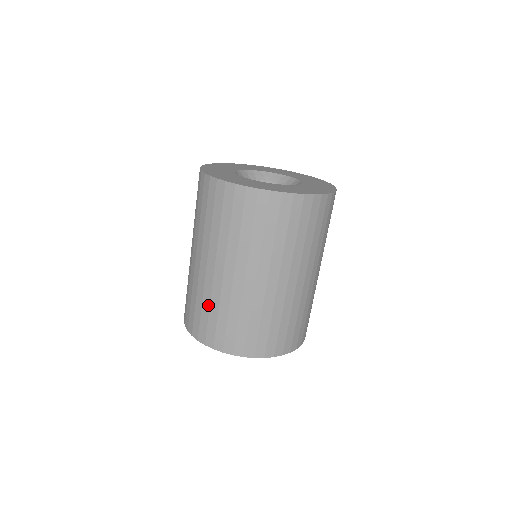
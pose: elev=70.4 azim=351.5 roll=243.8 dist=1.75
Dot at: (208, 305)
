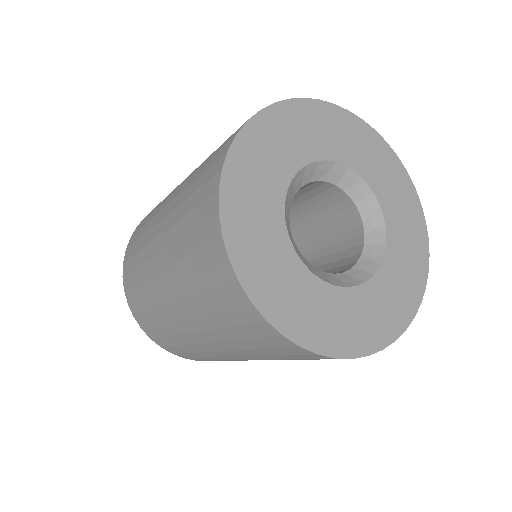
Dot at: (140, 278)
